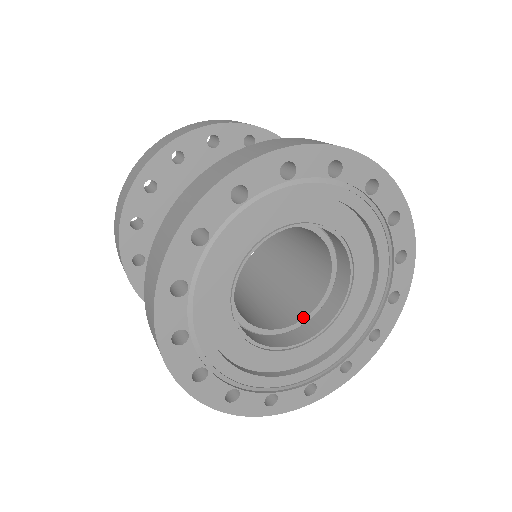
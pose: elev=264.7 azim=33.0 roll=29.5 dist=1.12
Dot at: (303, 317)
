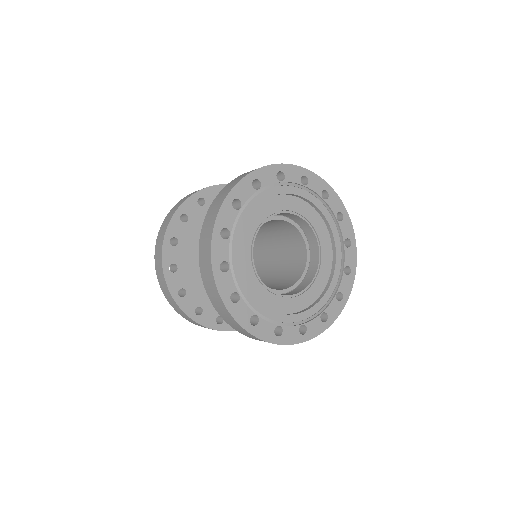
Dot at: (292, 285)
